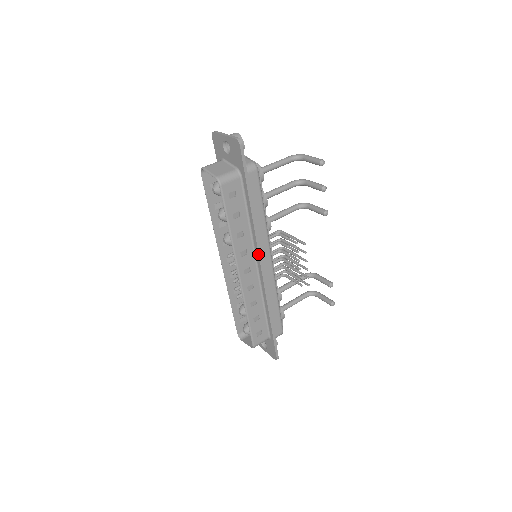
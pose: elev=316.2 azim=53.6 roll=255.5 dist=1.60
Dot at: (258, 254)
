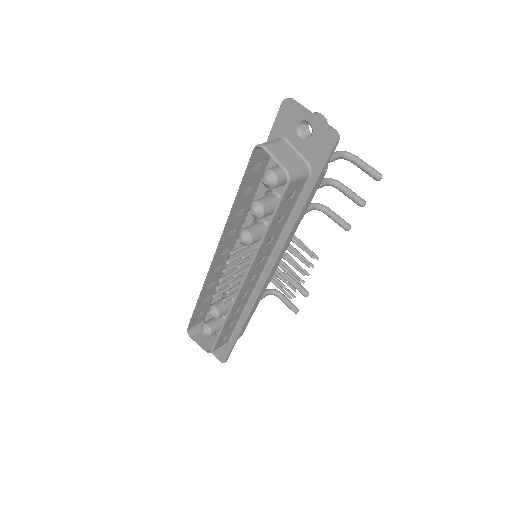
Dot at: (274, 264)
